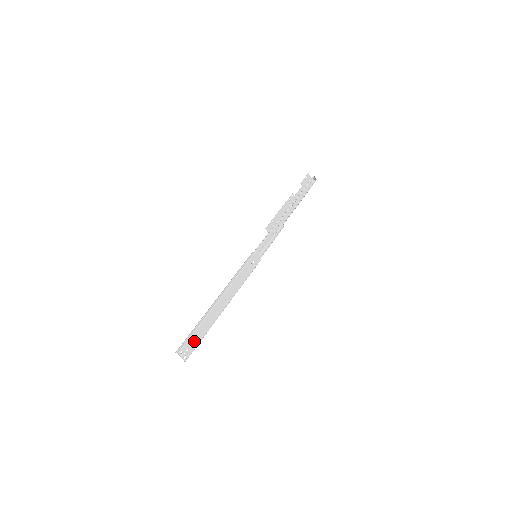
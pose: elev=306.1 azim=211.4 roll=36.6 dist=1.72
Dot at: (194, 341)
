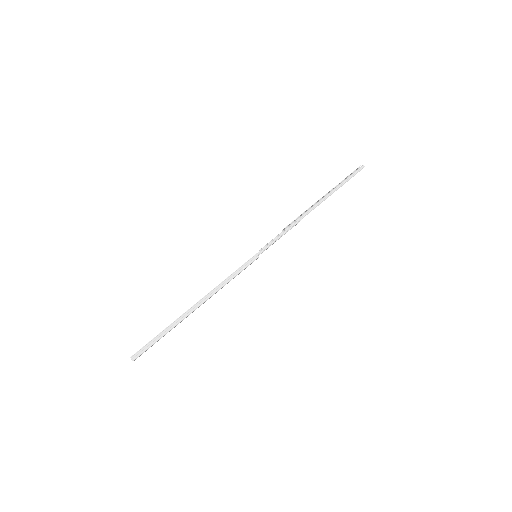
Dot at: occluded
